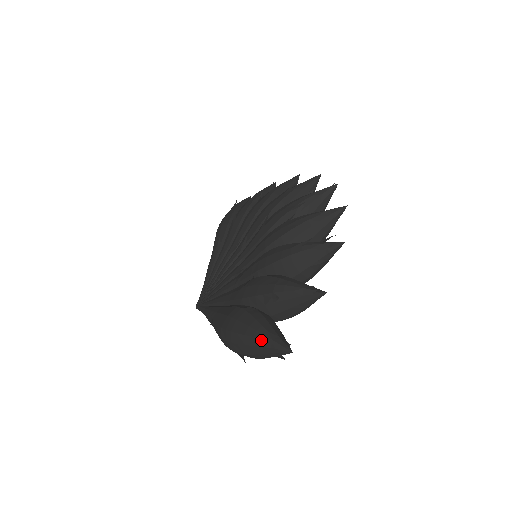
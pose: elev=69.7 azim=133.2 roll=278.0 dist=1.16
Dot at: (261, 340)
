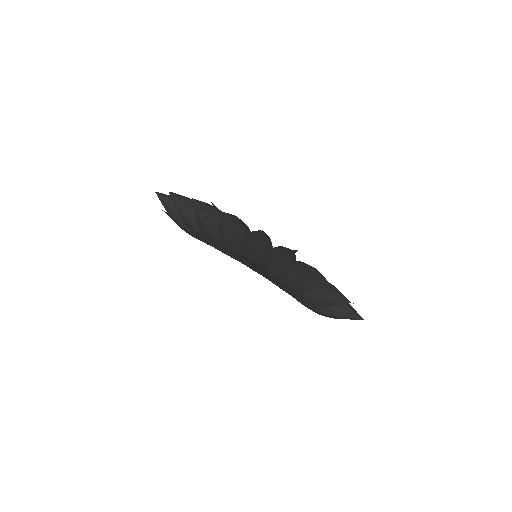
Dot at: occluded
